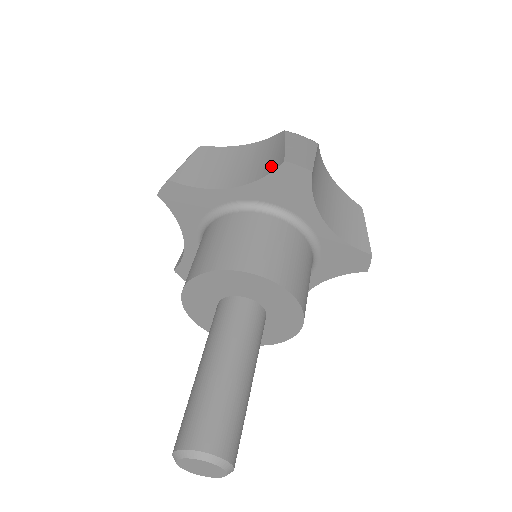
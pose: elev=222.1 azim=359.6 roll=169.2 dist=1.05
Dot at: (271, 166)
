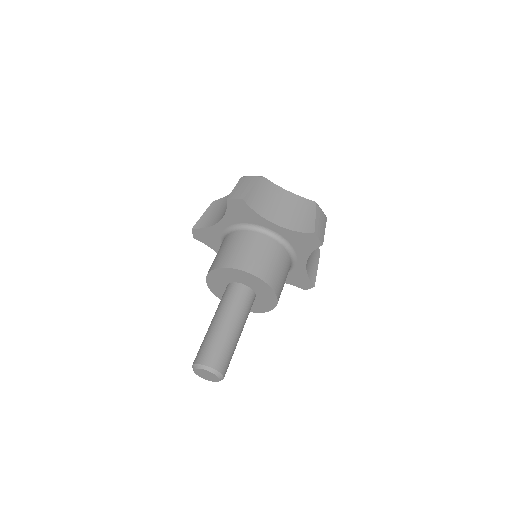
Dot at: occluded
